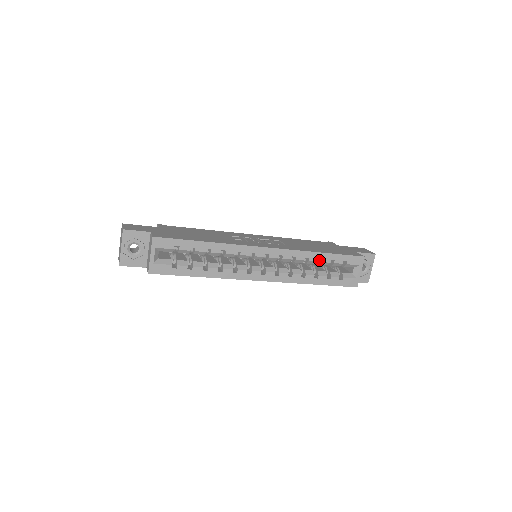
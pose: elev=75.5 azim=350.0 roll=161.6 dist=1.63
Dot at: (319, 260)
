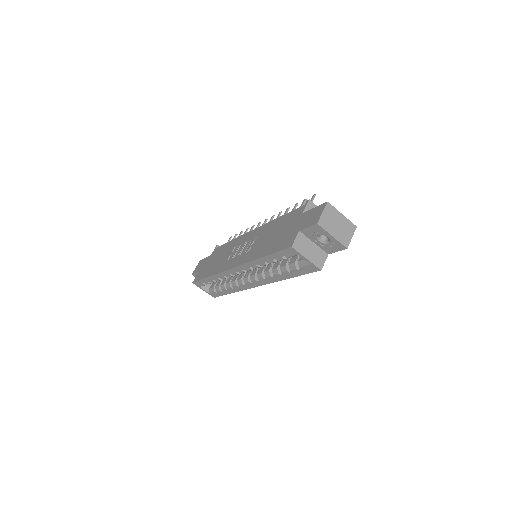
Dot at: occluded
